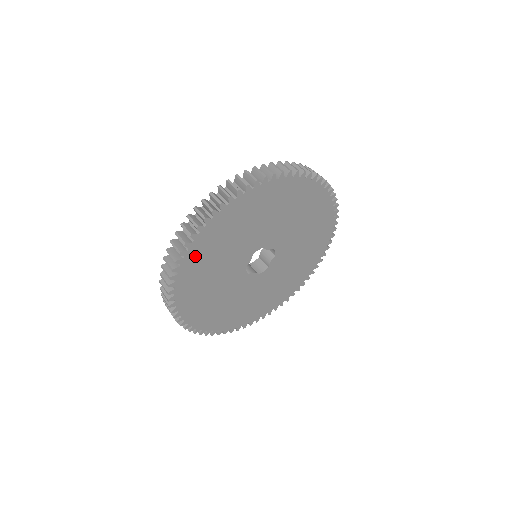
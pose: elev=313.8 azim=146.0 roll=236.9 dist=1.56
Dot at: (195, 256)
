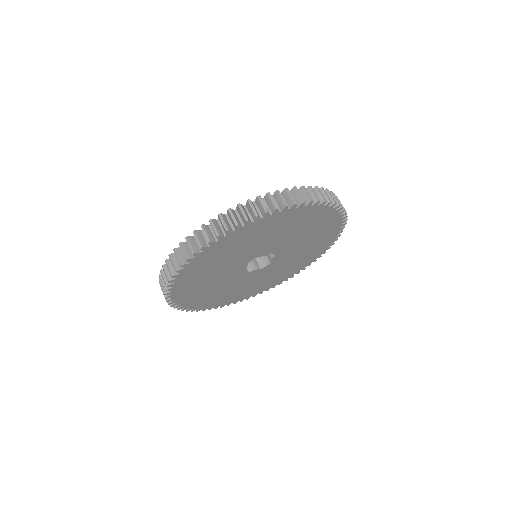
Dot at: (184, 283)
